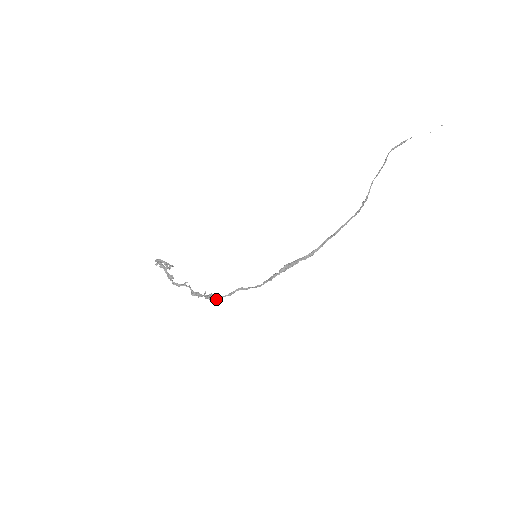
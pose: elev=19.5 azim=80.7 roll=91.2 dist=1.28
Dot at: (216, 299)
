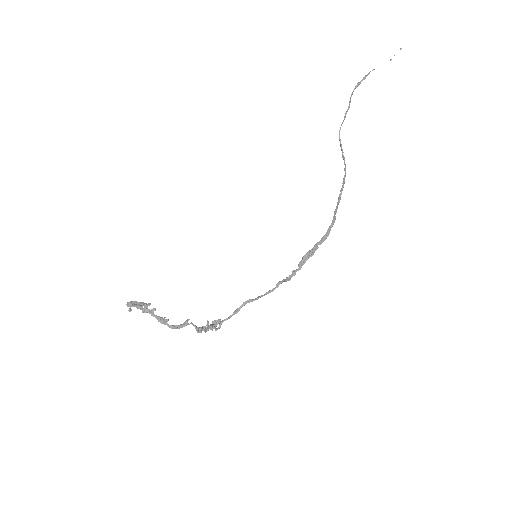
Dot at: (220, 325)
